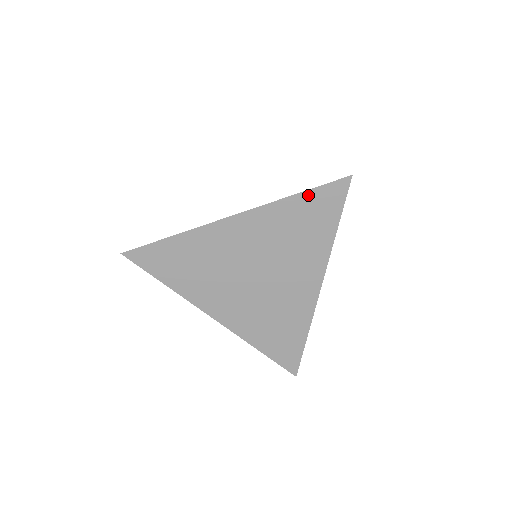
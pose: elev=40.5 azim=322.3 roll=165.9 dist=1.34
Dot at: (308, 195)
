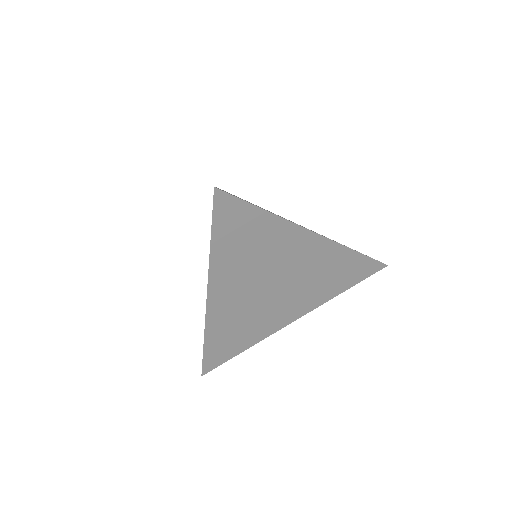
Dot at: (361, 258)
